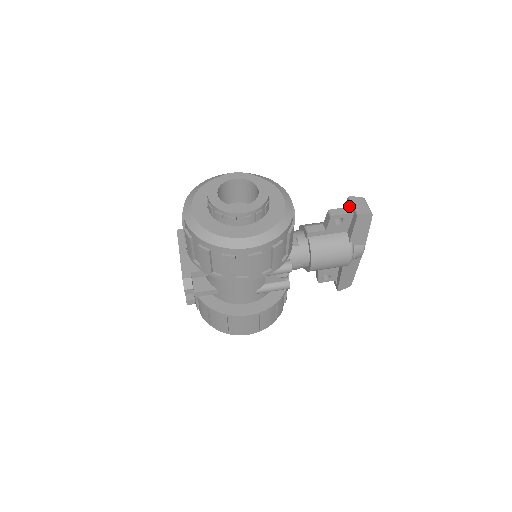
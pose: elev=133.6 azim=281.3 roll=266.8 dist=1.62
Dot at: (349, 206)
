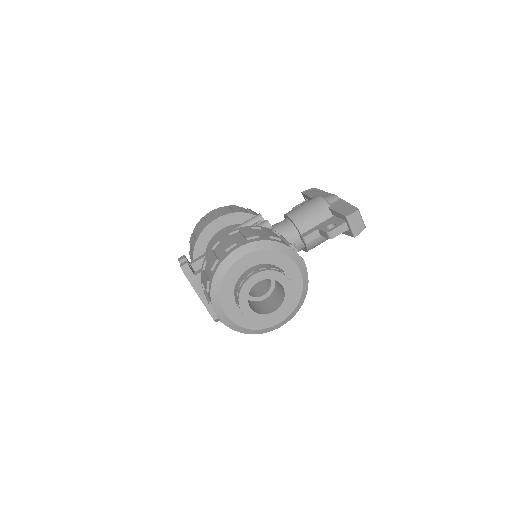
Dot at: (344, 219)
